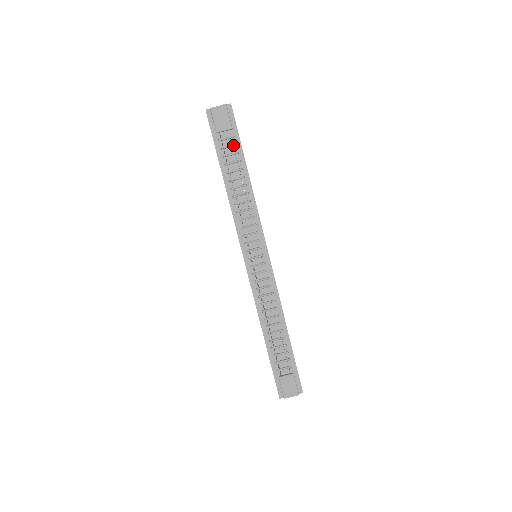
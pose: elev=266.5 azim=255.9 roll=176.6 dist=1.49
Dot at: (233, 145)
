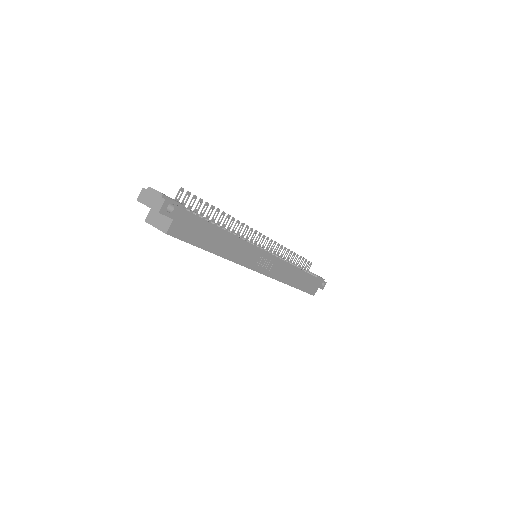
Dot at: occluded
